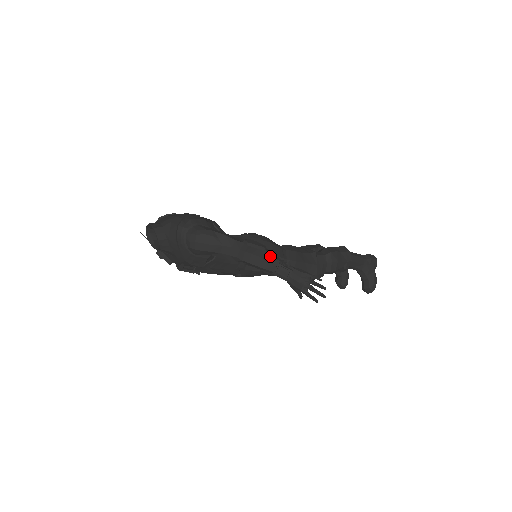
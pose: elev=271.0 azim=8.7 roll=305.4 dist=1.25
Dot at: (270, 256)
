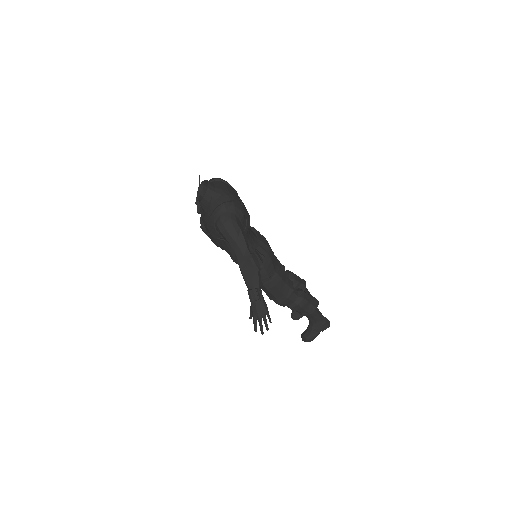
Dot at: (257, 279)
